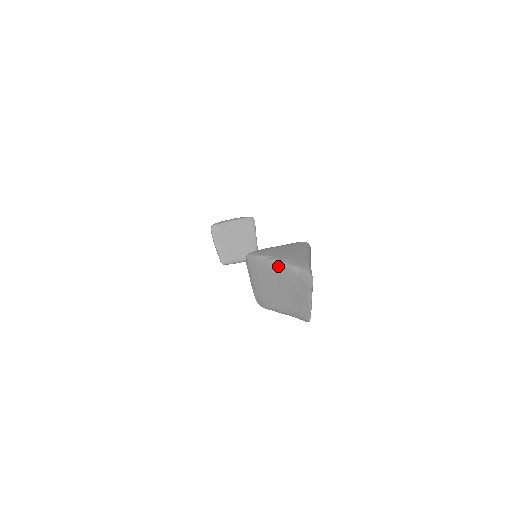
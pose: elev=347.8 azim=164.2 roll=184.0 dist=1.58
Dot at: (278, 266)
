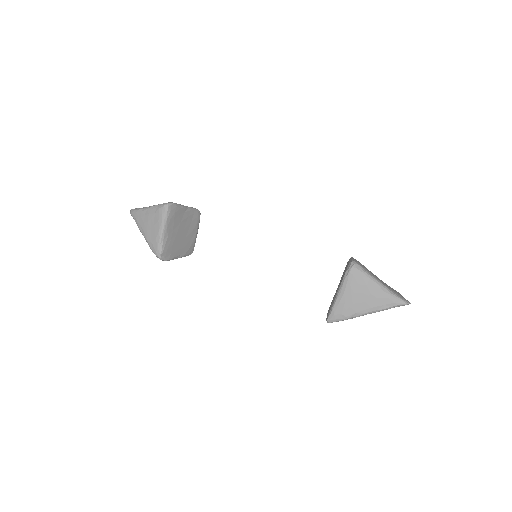
Dot at: occluded
